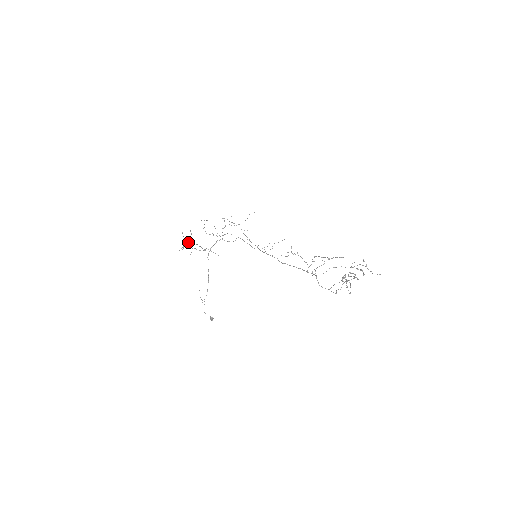
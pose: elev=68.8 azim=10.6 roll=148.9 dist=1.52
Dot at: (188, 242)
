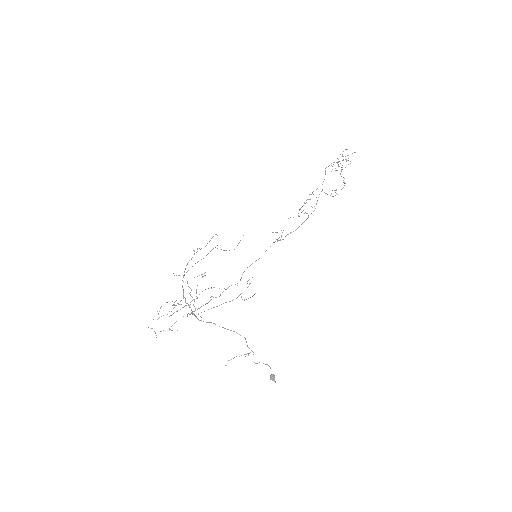
Dot at: occluded
